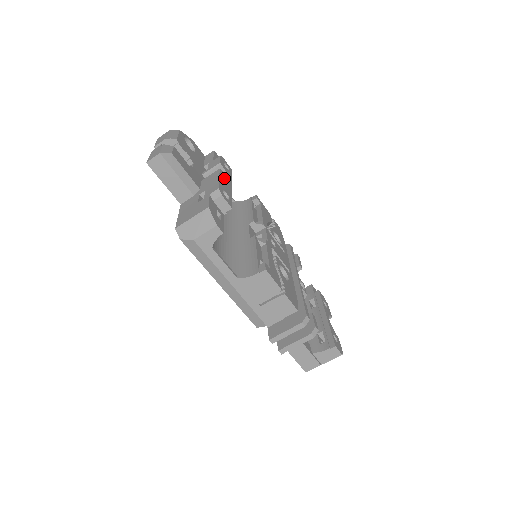
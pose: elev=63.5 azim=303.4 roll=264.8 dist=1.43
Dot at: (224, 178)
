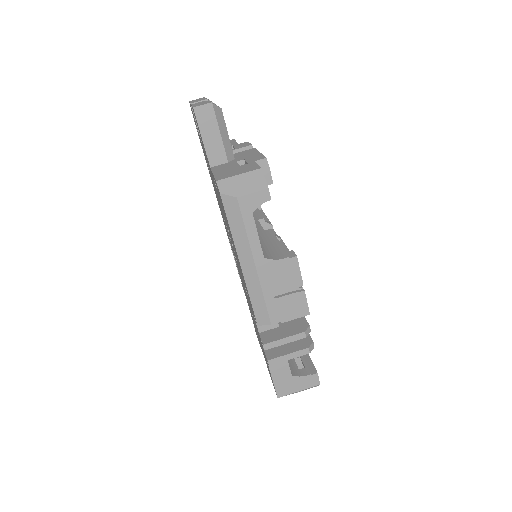
Dot at: occluded
